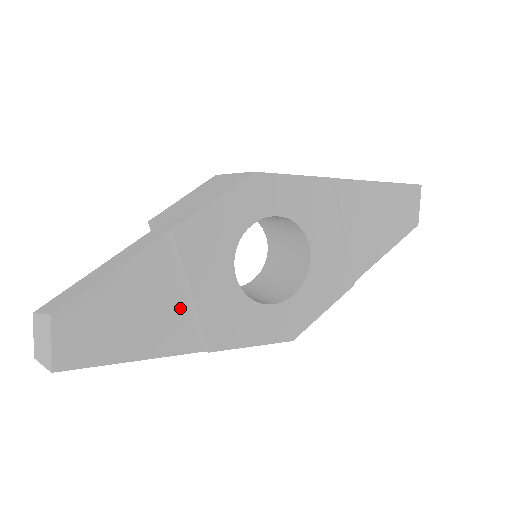
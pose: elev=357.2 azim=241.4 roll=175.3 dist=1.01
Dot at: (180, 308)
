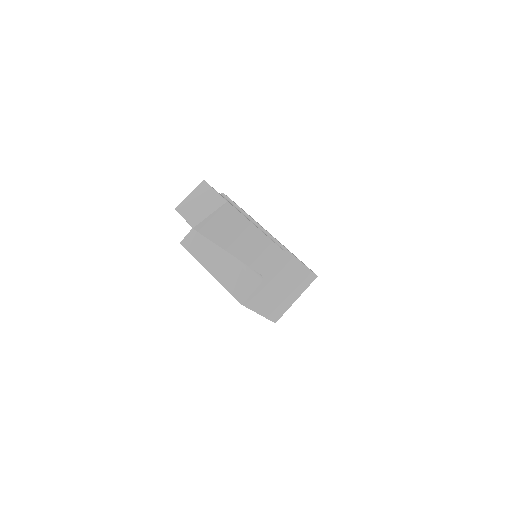
Dot at: (255, 225)
